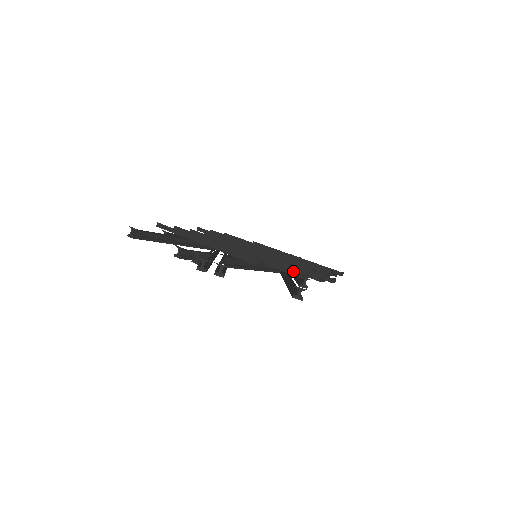
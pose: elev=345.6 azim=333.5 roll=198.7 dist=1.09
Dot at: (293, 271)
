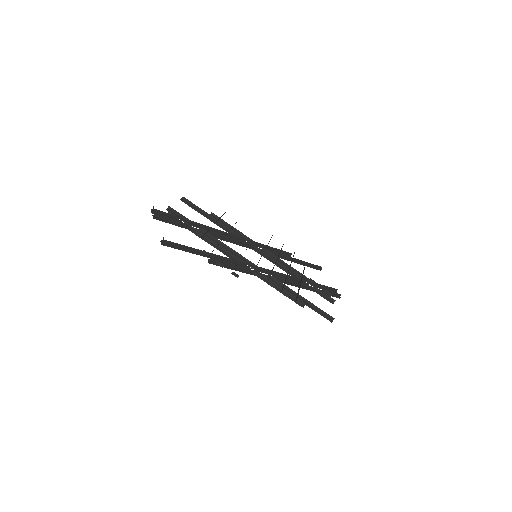
Dot at: occluded
